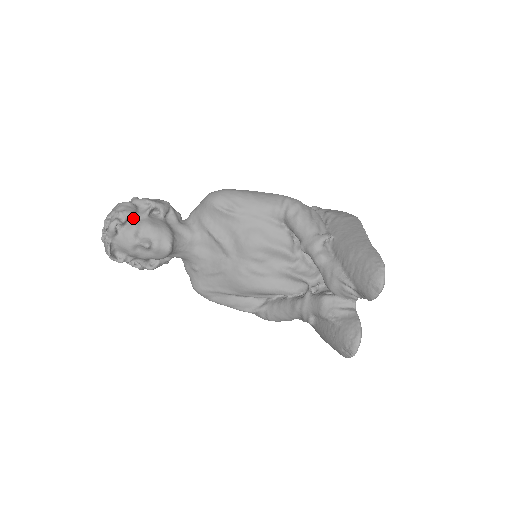
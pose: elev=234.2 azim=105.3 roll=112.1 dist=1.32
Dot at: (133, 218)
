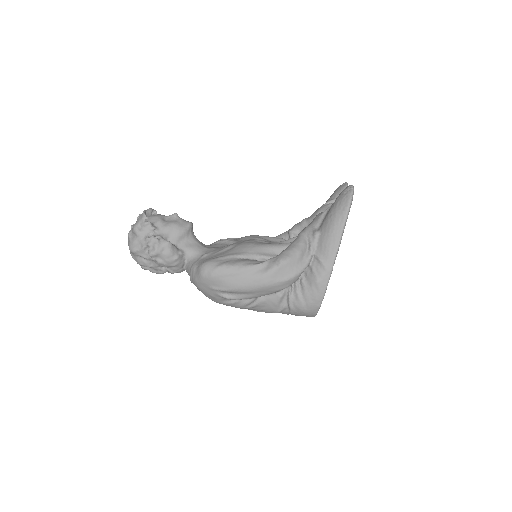
Dot at: occluded
